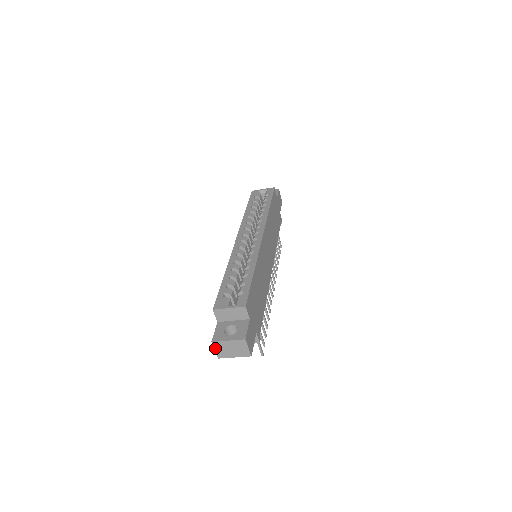
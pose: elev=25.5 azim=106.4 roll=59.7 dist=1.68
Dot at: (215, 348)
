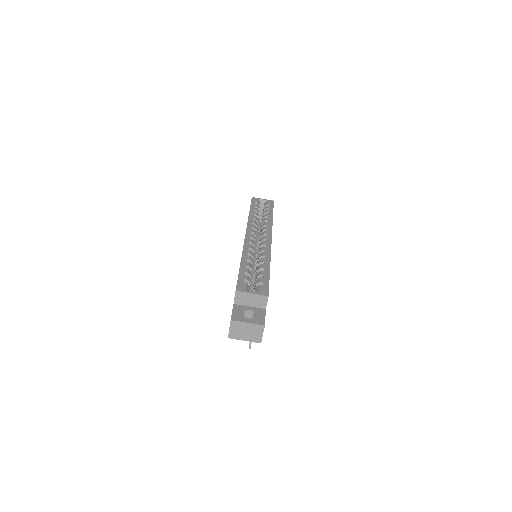
Dot at: (231, 327)
